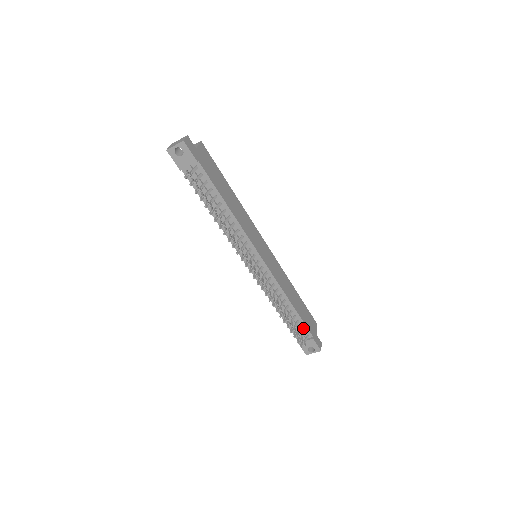
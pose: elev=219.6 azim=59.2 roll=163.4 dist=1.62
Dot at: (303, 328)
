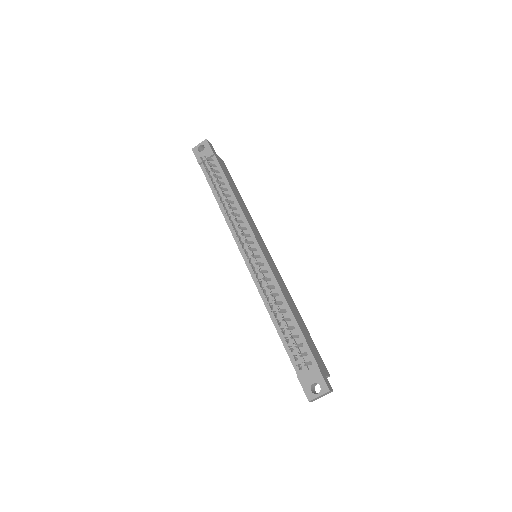
Dot at: (304, 350)
